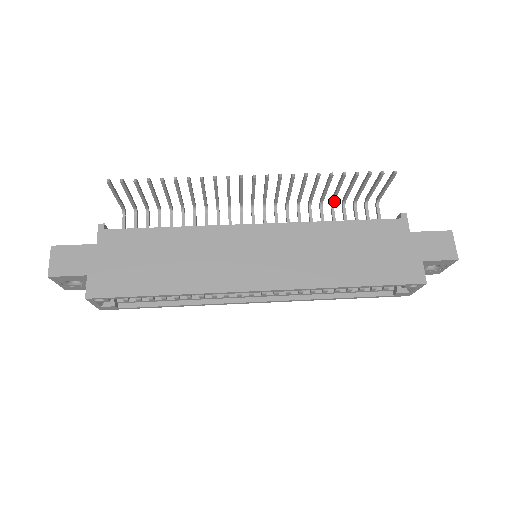
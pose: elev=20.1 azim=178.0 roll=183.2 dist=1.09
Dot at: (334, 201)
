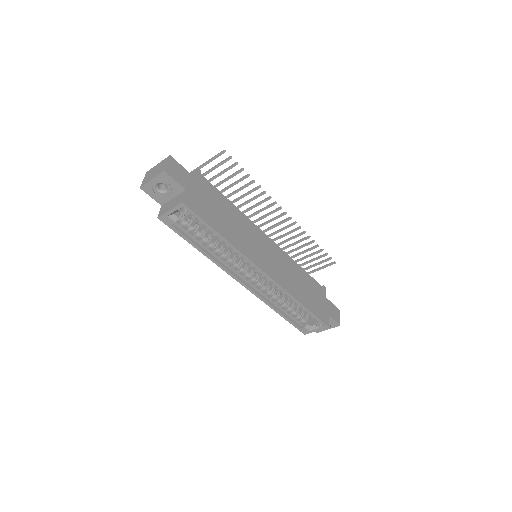
Dot at: occluded
